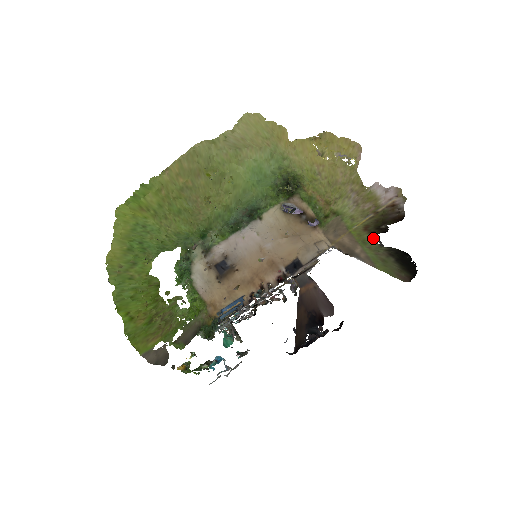
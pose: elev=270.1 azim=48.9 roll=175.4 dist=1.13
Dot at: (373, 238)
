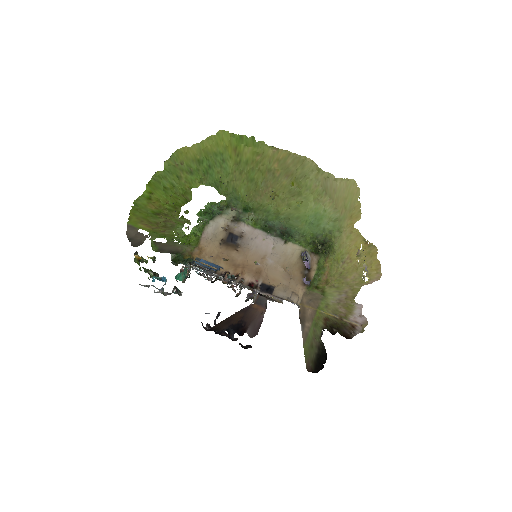
Dot at: occluded
